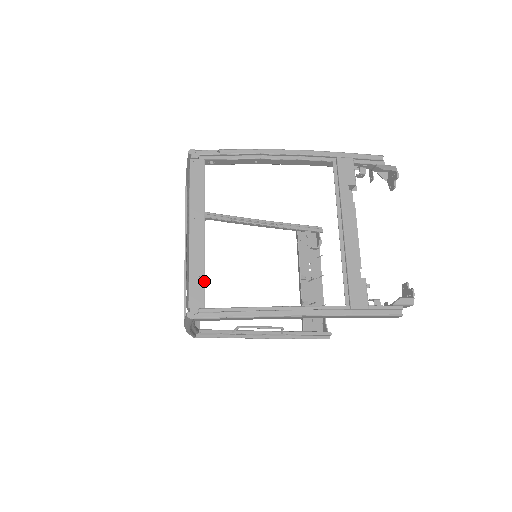
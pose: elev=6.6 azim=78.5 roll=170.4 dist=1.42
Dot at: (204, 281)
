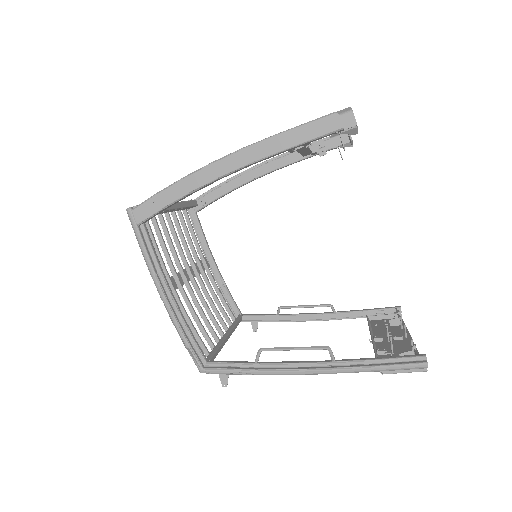
Dot at: occluded
